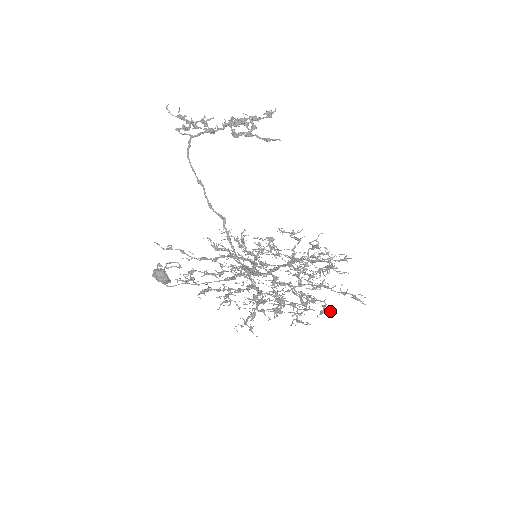
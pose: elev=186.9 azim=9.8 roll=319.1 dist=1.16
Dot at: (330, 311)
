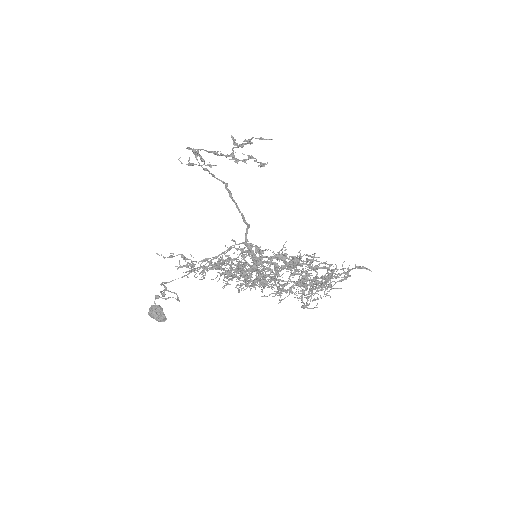
Dot at: (335, 277)
